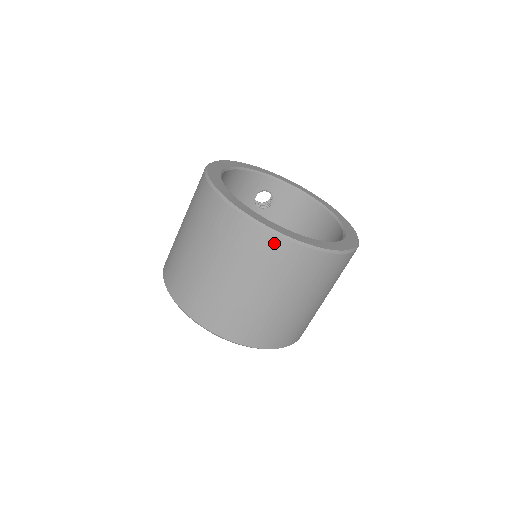
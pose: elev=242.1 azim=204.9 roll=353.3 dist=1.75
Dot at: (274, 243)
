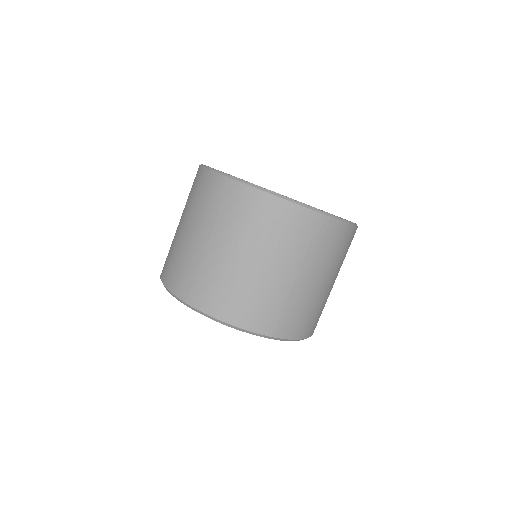
Dot at: (205, 177)
